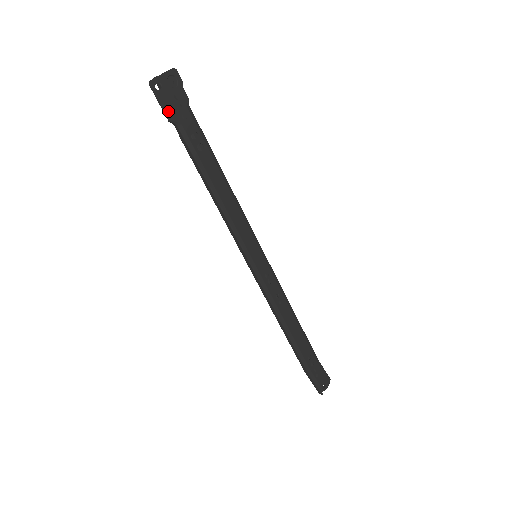
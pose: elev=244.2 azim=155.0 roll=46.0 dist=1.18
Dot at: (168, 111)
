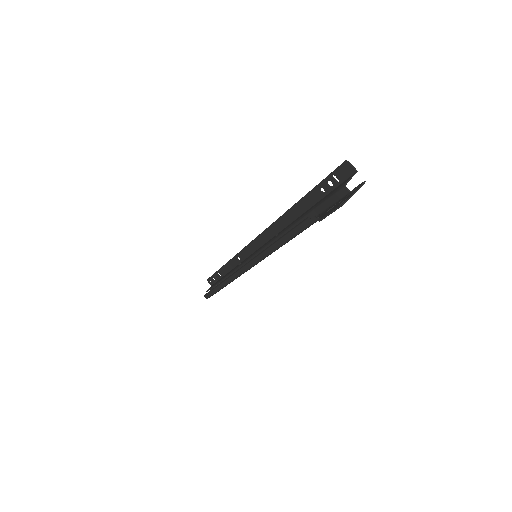
Dot at: (327, 215)
